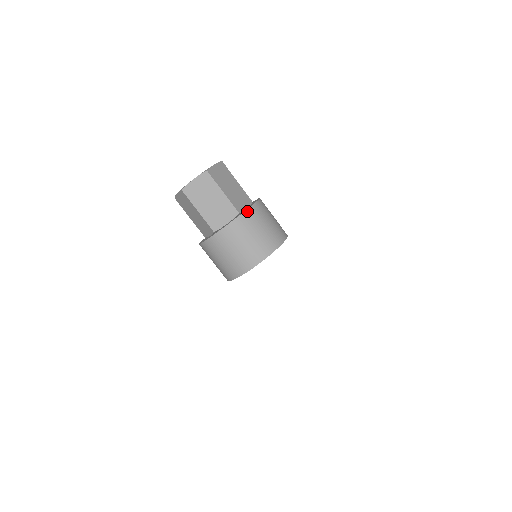
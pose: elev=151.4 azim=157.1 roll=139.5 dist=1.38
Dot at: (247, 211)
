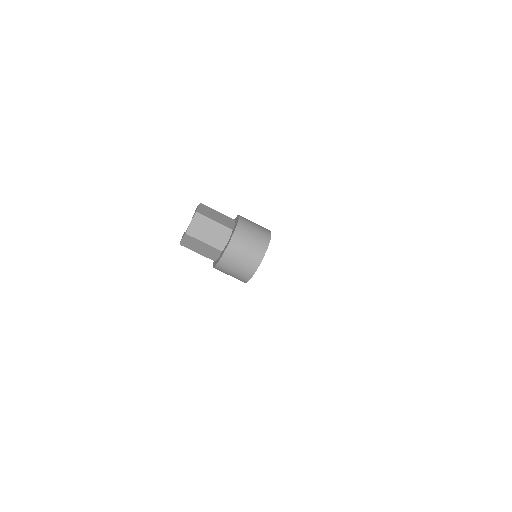
Dot at: (238, 225)
